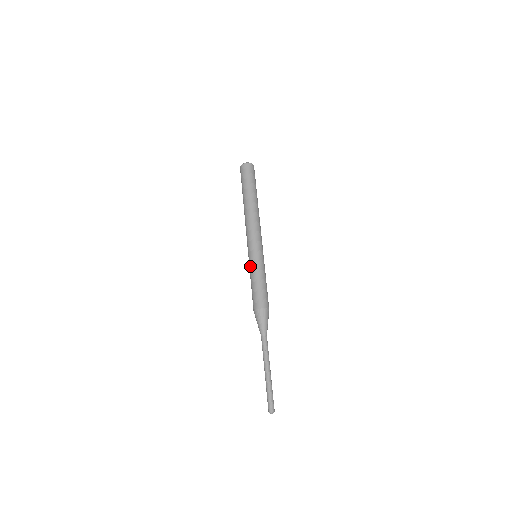
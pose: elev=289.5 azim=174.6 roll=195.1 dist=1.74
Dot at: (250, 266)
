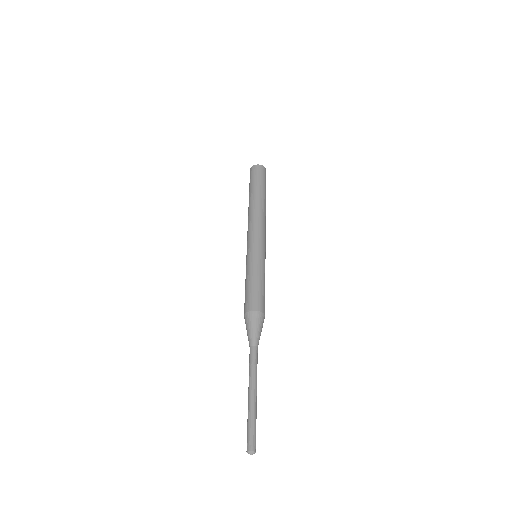
Dot at: (246, 265)
